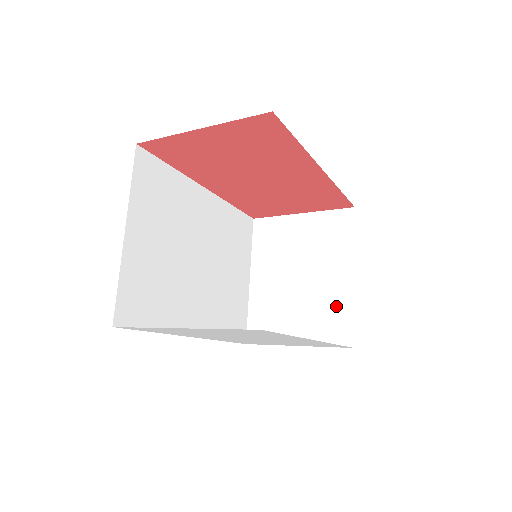
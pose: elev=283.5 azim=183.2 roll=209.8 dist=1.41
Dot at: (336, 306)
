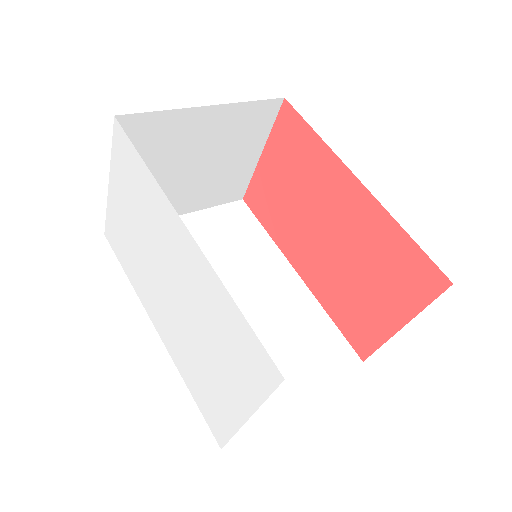
Dot at: occluded
